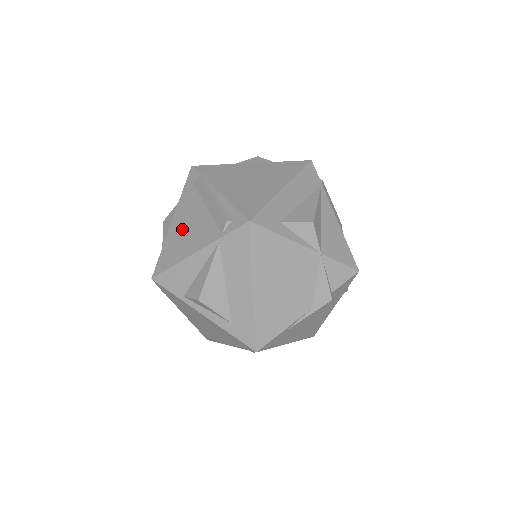
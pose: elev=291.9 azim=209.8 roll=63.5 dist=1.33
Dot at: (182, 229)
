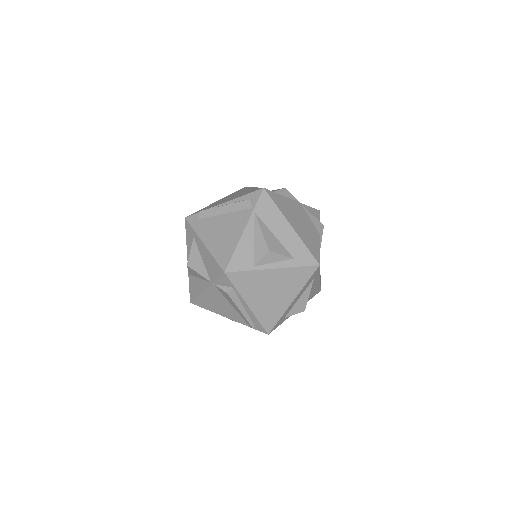
Dot at: (218, 236)
